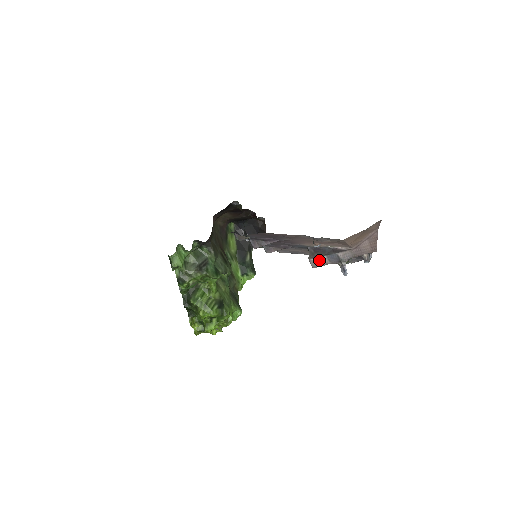
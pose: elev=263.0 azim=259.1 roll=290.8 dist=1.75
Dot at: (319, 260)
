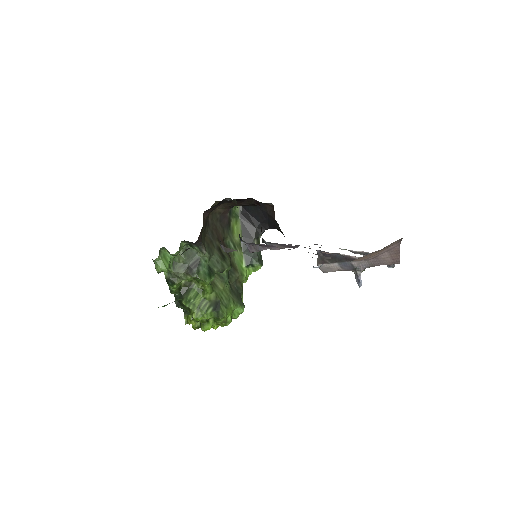
Dot at: (329, 266)
